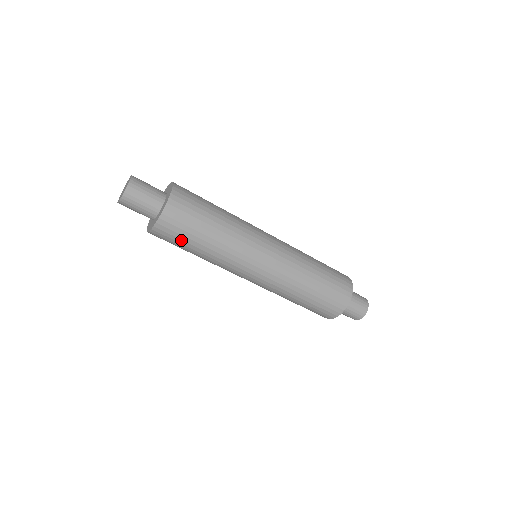
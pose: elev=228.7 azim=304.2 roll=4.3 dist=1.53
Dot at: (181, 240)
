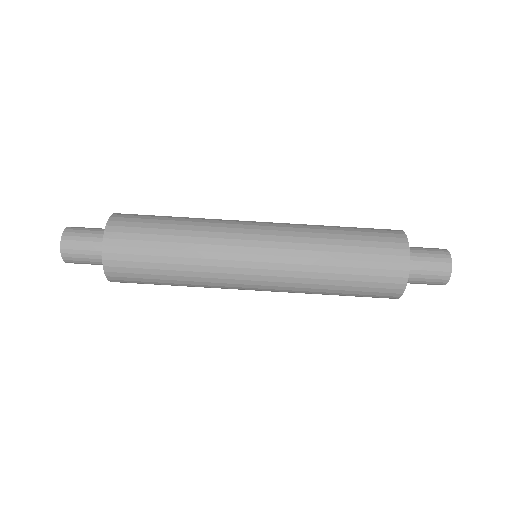
Dot at: (142, 269)
